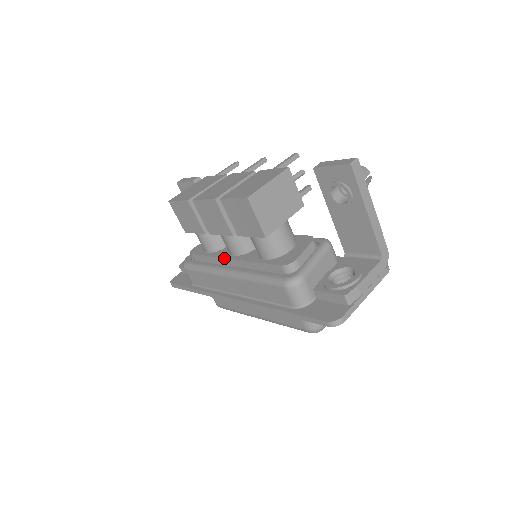
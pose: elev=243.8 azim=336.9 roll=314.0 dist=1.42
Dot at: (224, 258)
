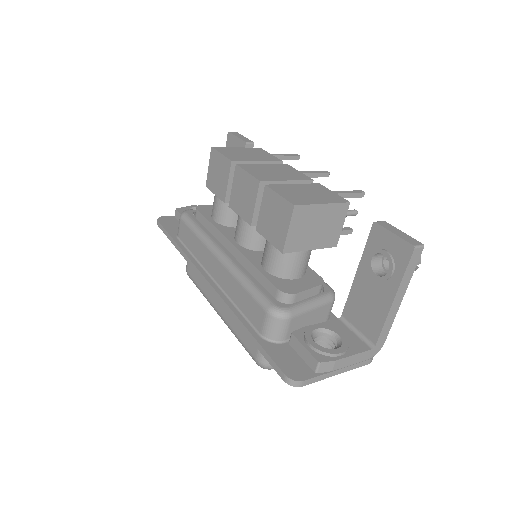
Dot at: (226, 238)
